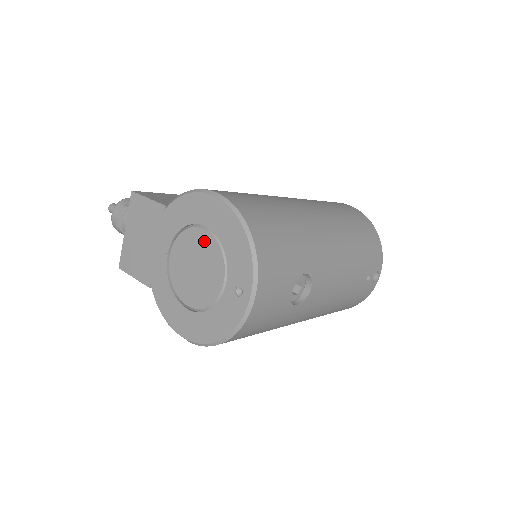
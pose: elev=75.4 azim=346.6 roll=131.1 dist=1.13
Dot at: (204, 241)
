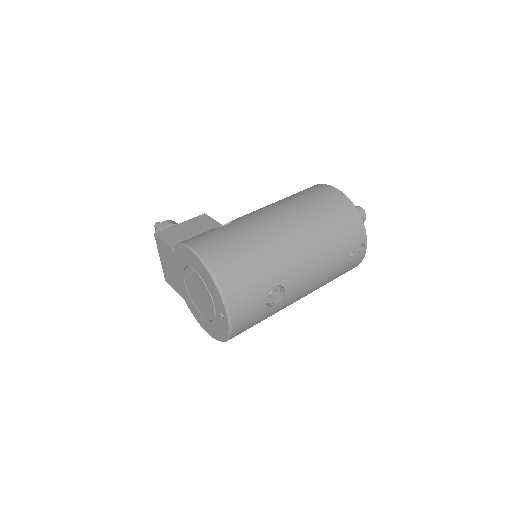
Dot at: (197, 279)
